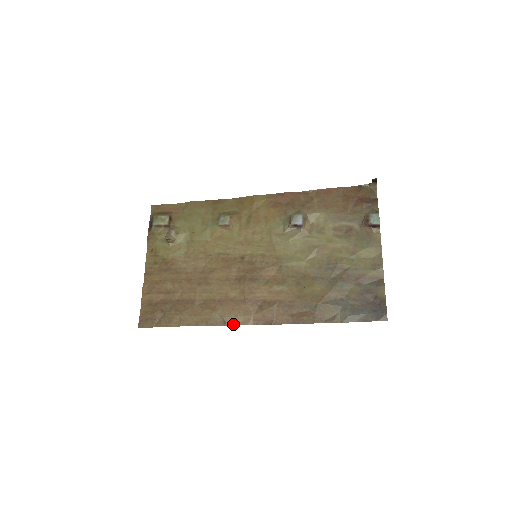
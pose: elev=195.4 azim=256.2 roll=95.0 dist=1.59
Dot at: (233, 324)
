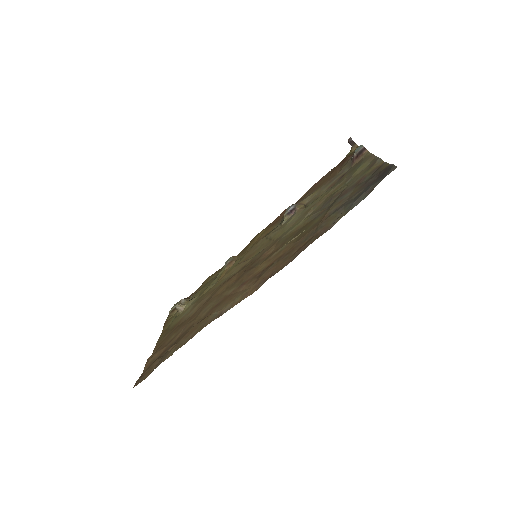
Dot at: (230, 308)
